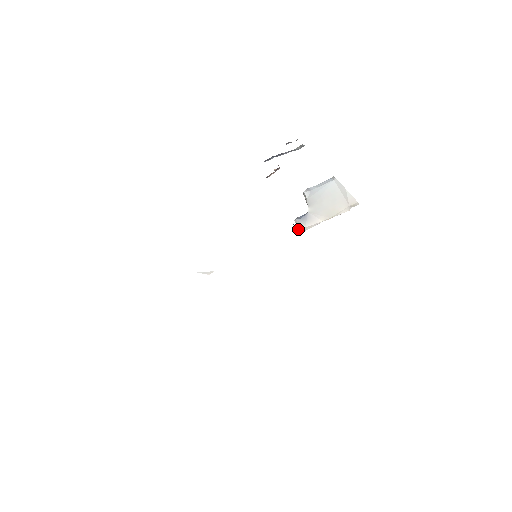
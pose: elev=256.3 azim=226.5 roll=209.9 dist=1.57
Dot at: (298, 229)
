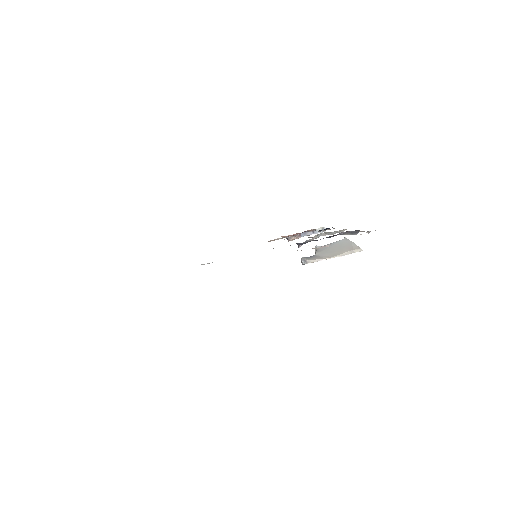
Dot at: (302, 259)
